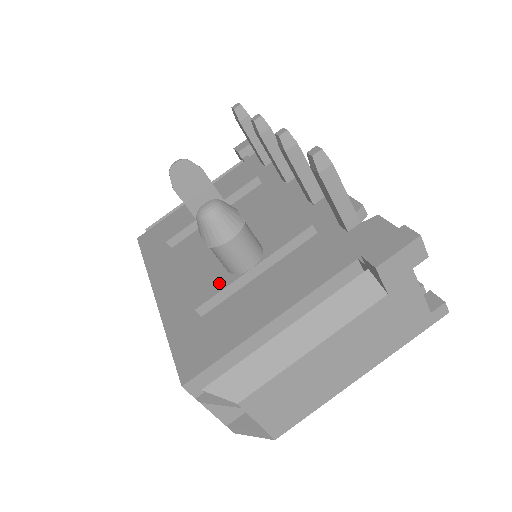
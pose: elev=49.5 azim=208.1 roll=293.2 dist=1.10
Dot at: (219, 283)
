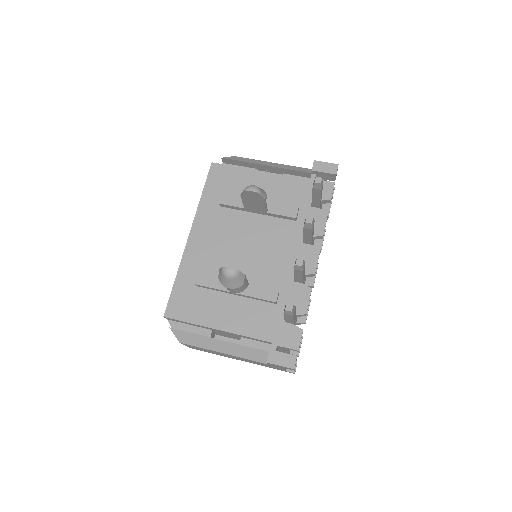
Dot at: (215, 282)
